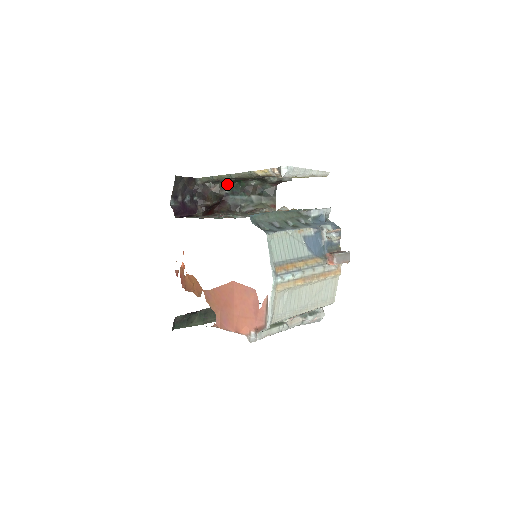
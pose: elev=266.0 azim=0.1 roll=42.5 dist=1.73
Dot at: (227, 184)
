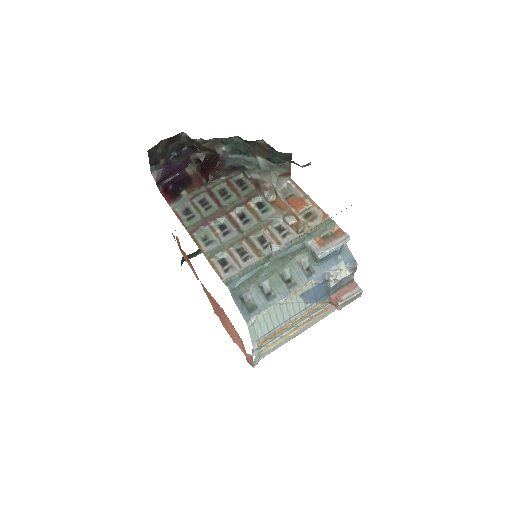
Dot at: (224, 139)
